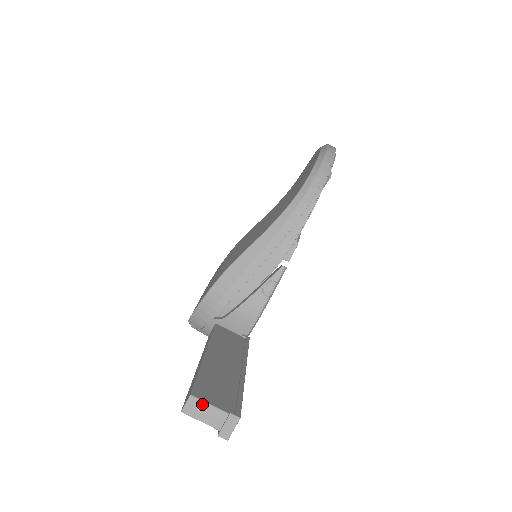
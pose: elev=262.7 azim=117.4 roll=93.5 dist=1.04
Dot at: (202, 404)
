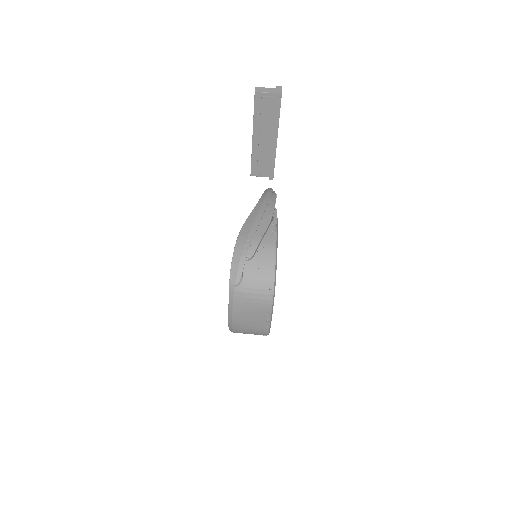
Dot at: (262, 88)
